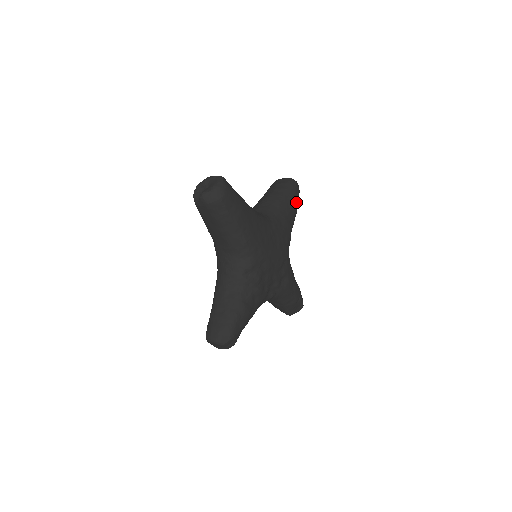
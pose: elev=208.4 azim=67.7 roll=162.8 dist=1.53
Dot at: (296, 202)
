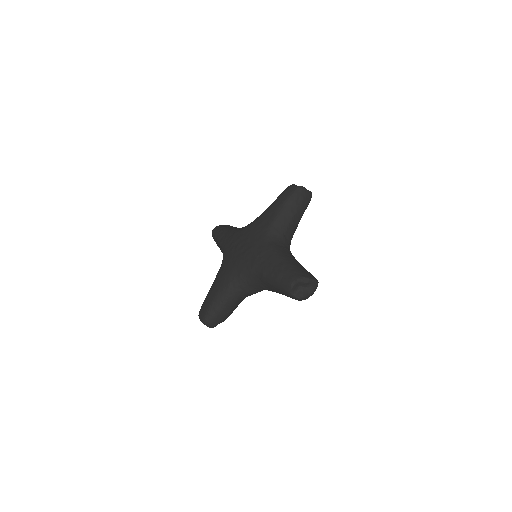
Dot at: occluded
